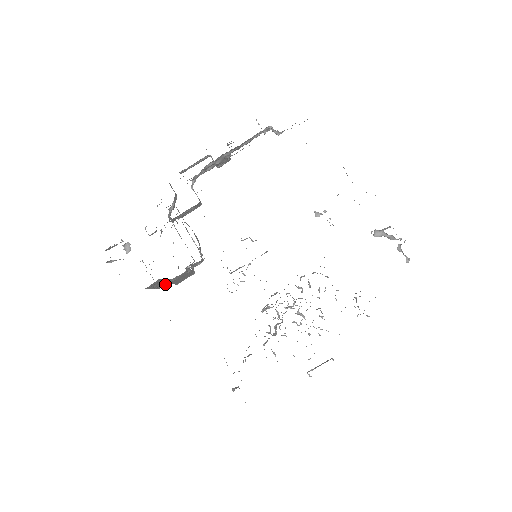
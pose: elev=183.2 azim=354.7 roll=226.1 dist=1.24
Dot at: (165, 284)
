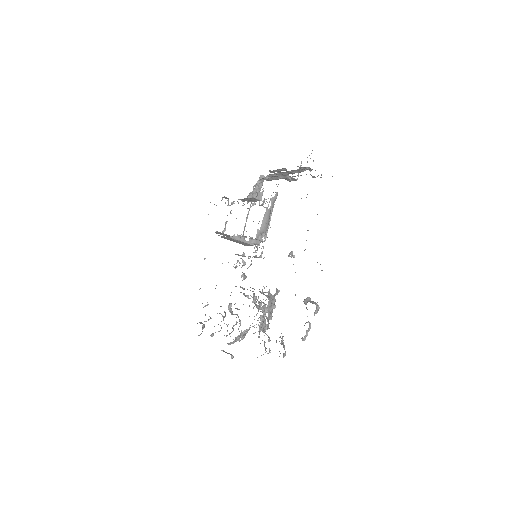
Dot at: occluded
